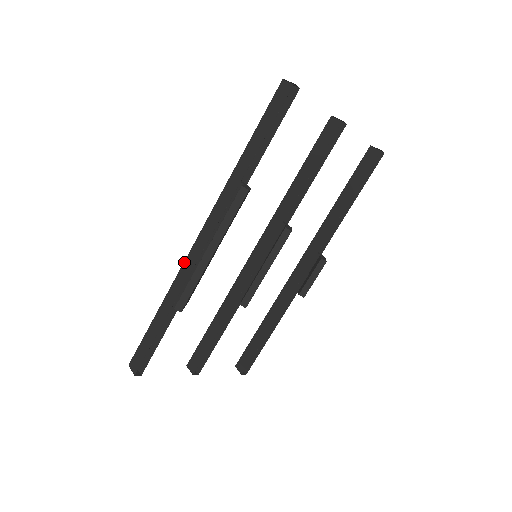
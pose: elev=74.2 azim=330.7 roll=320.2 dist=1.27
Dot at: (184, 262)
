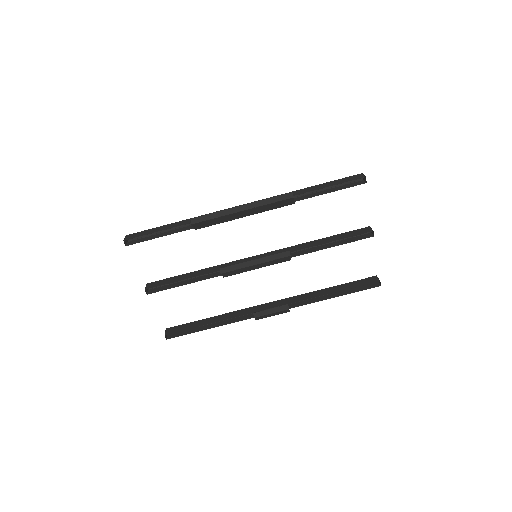
Dot at: occluded
